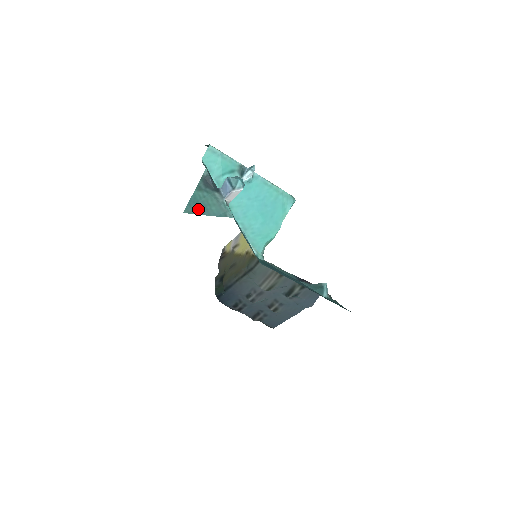
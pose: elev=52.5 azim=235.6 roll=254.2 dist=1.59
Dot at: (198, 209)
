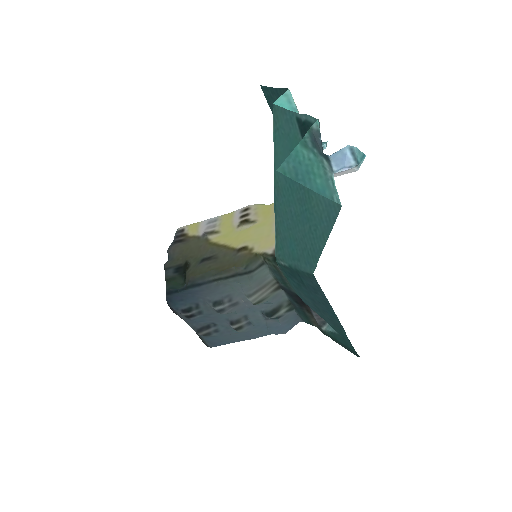
Dot at: (298, 173)
